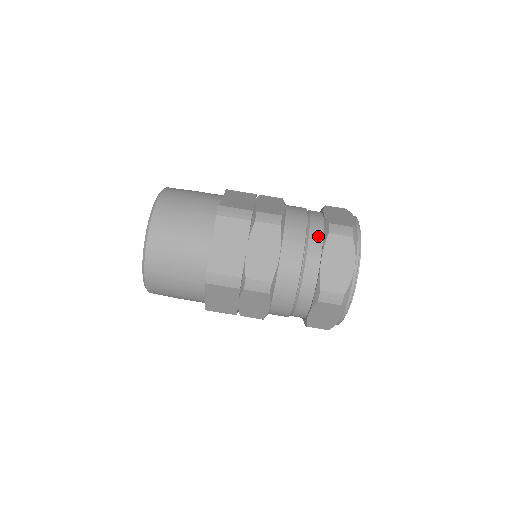
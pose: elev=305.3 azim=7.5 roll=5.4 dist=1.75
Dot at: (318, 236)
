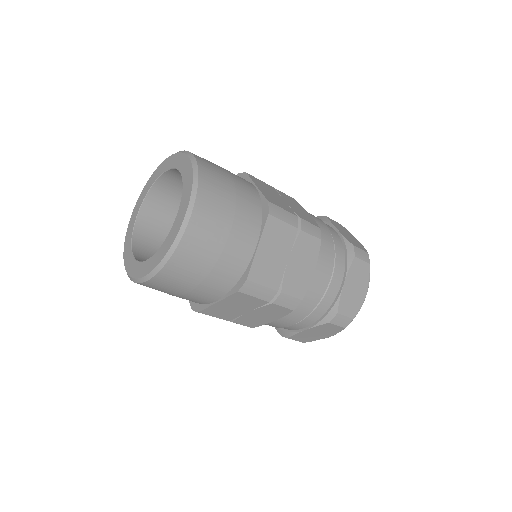
Dot at: (320, 314)
